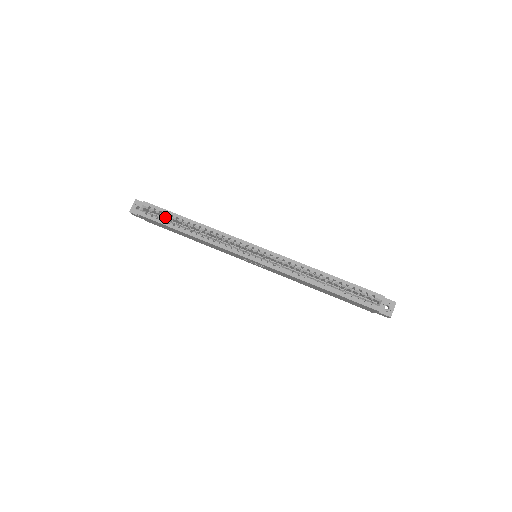
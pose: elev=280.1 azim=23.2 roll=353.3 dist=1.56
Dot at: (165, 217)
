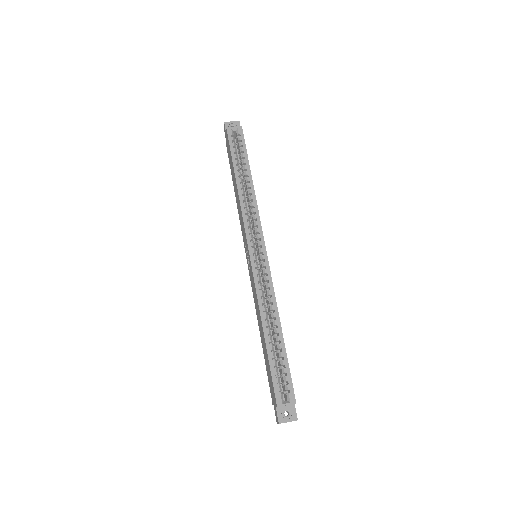
Dot at: (240, 154)
